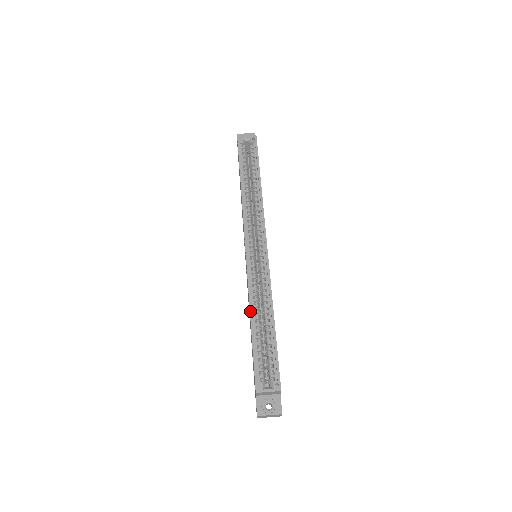
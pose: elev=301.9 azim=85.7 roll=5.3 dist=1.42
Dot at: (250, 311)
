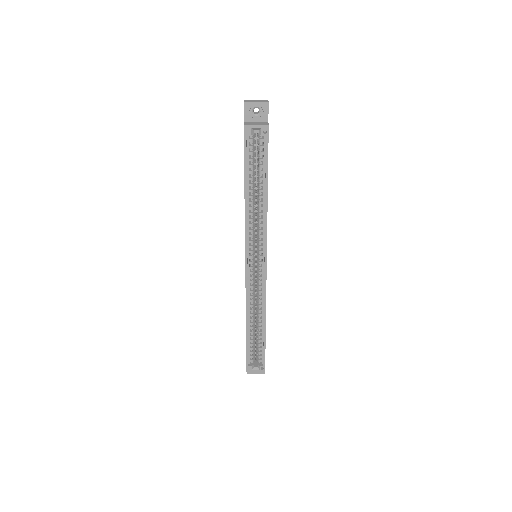
Dot at: (246, 320)
